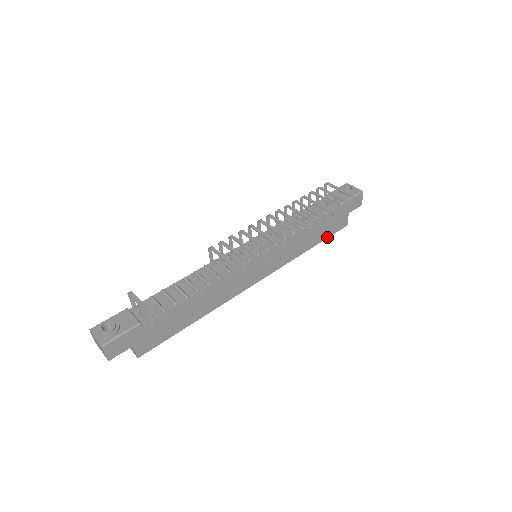
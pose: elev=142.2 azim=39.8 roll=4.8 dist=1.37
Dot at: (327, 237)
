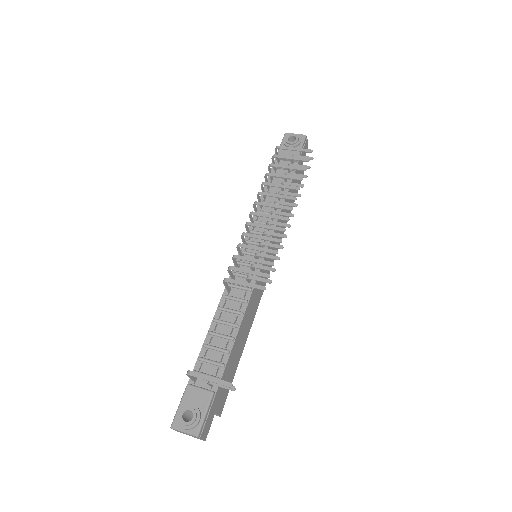
Dot at: occluded
